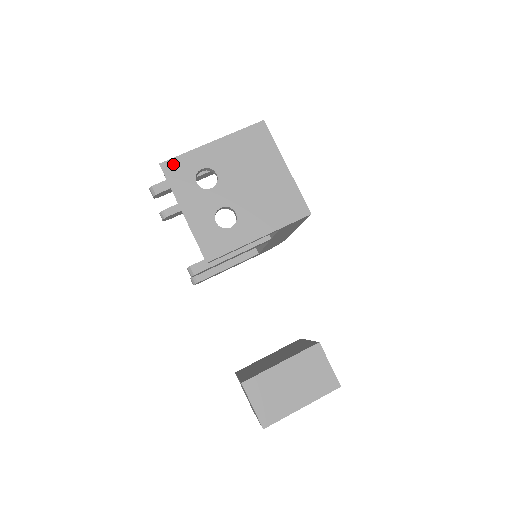
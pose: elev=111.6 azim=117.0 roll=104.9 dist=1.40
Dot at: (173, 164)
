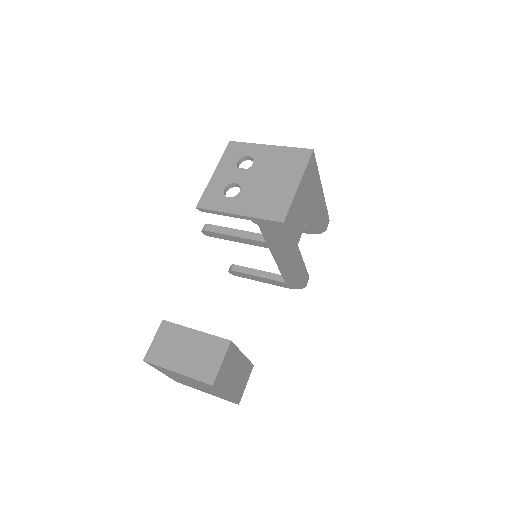
Dot at: (236, 145)
